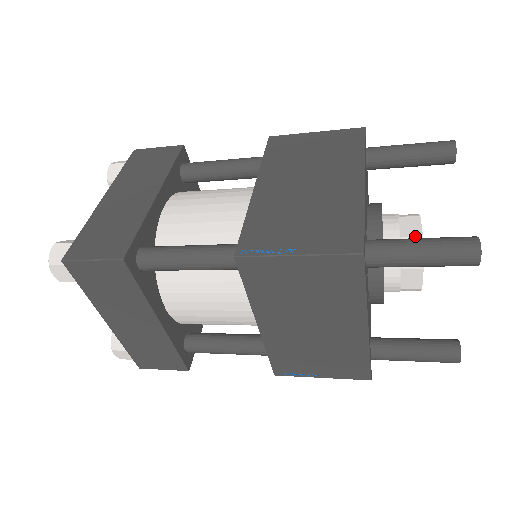
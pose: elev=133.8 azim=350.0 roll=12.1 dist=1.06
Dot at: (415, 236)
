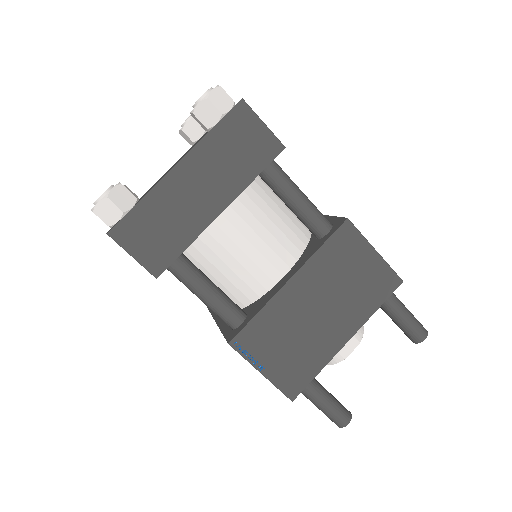
Dot at: (342, 356)
